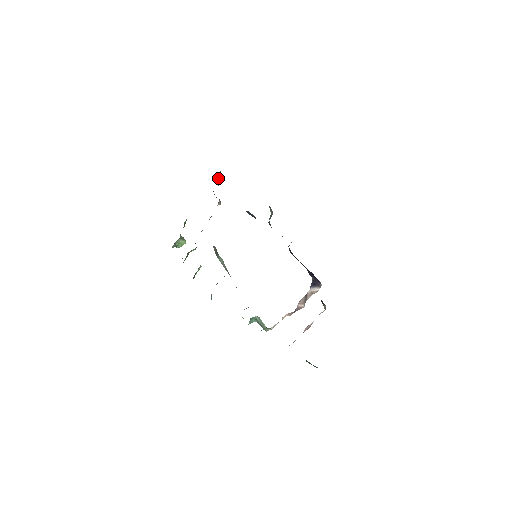
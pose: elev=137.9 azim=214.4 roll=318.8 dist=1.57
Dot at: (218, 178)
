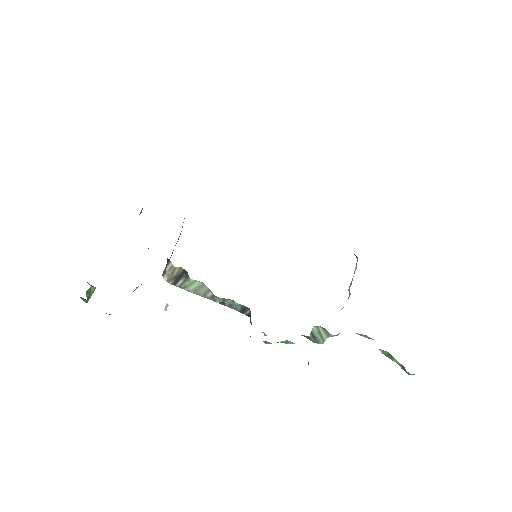
Dot at: occluded
